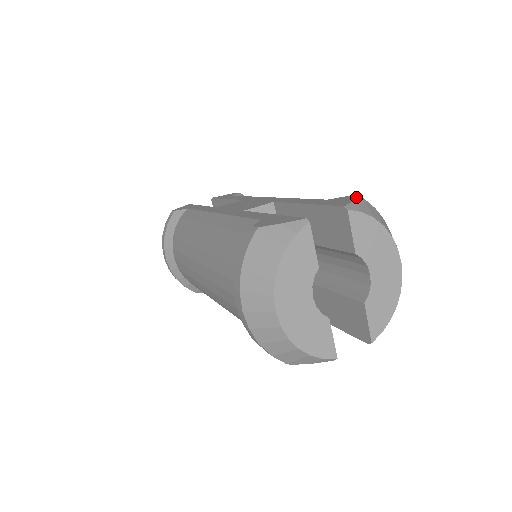
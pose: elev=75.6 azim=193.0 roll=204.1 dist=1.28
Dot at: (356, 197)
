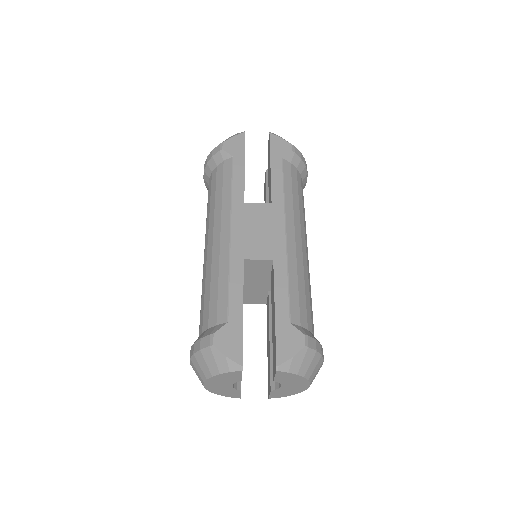
Dot at: (300, 349)
